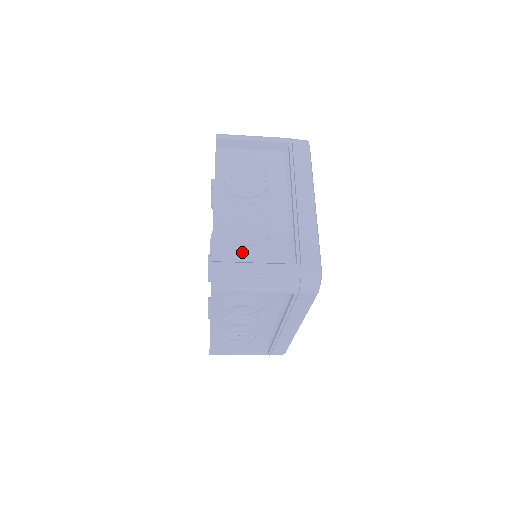
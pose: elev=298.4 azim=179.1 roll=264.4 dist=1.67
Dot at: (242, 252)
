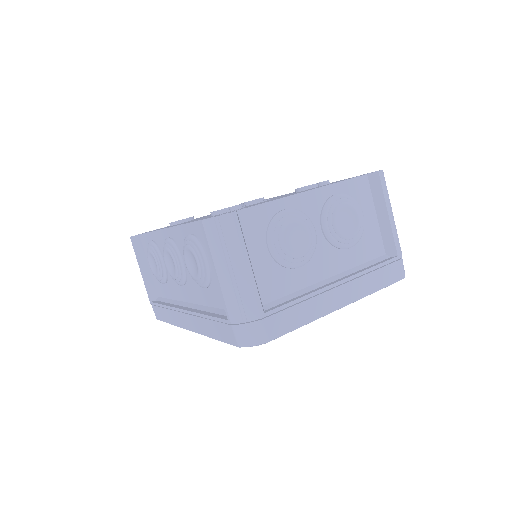
Dot at: (258, 243)
